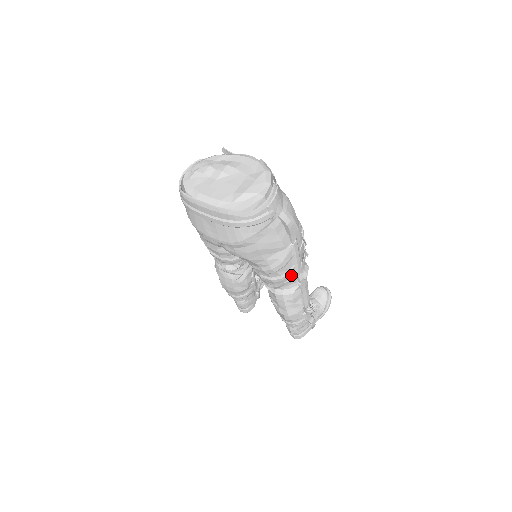
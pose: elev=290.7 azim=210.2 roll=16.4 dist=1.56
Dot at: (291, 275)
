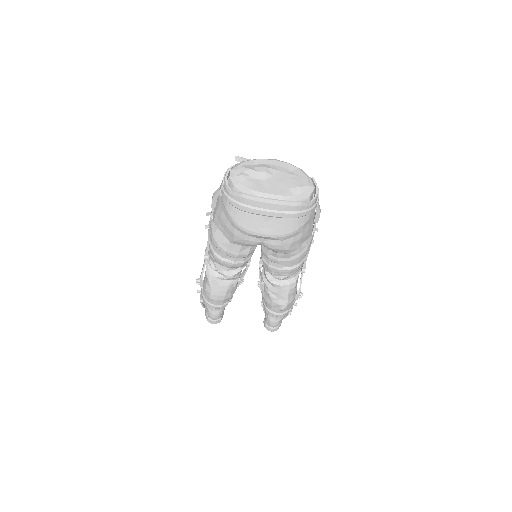
Dot at: (303, 262)
